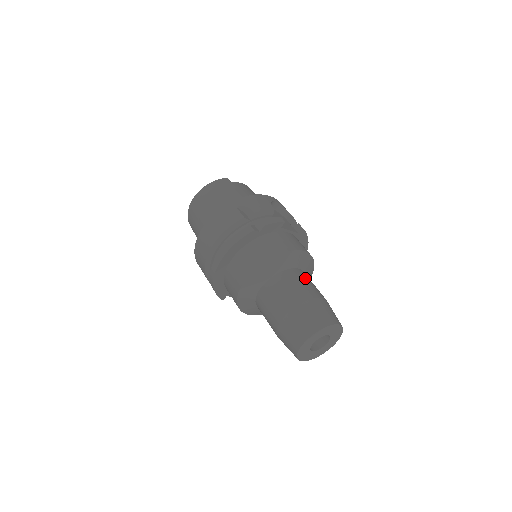
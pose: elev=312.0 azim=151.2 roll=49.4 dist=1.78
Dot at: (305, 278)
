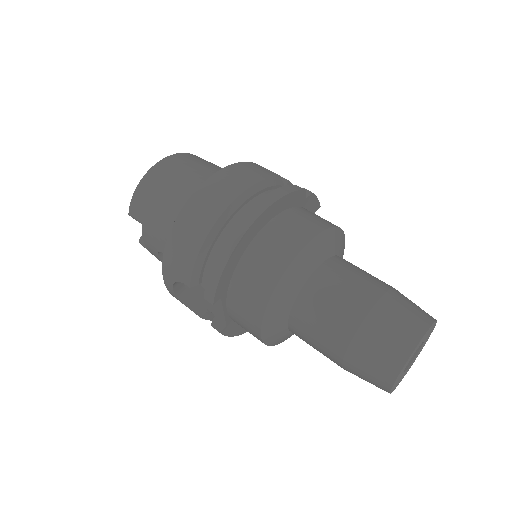
Dot at: occluded
